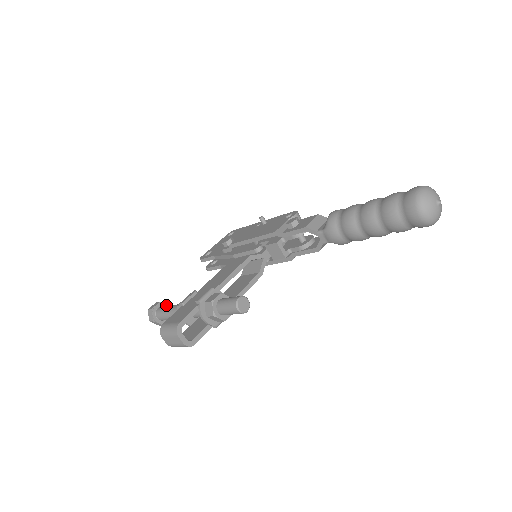
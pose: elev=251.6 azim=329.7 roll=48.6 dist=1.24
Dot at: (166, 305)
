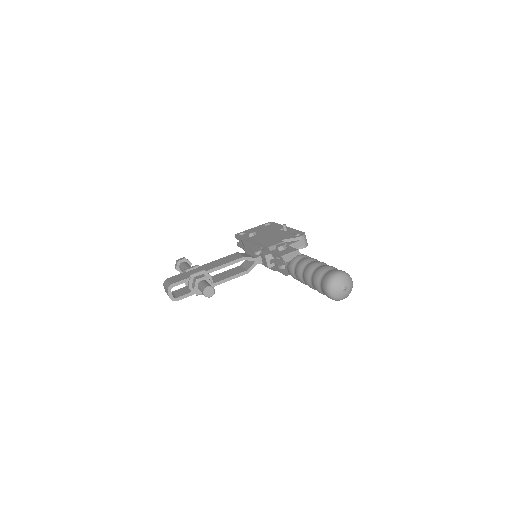
Dot at: (189, 262)
